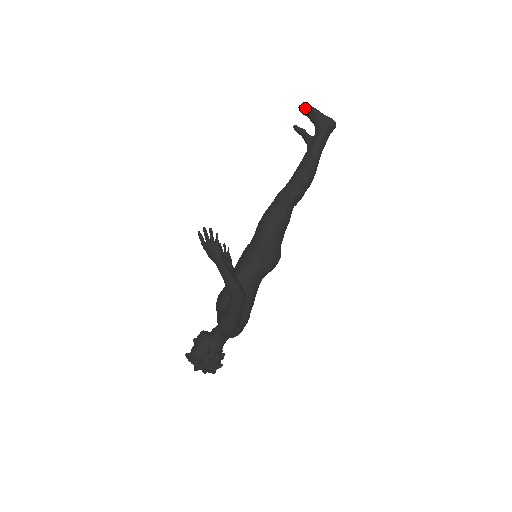
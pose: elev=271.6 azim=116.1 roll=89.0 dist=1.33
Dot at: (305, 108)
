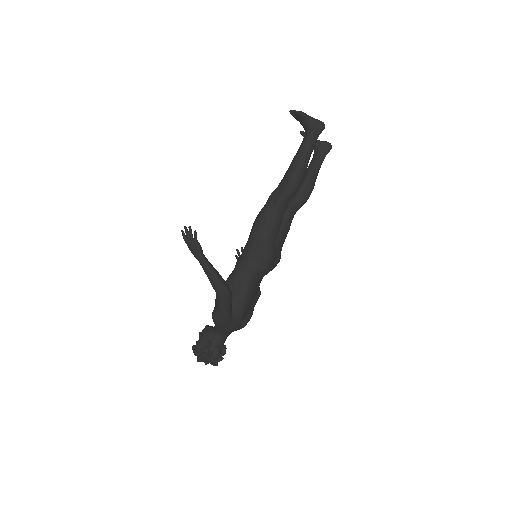
Dot at: (294, 113)
